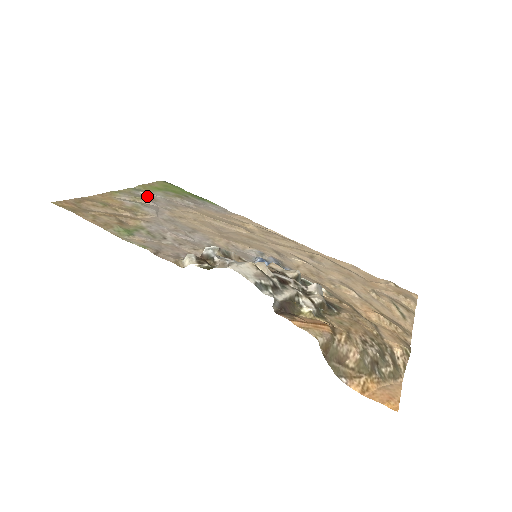
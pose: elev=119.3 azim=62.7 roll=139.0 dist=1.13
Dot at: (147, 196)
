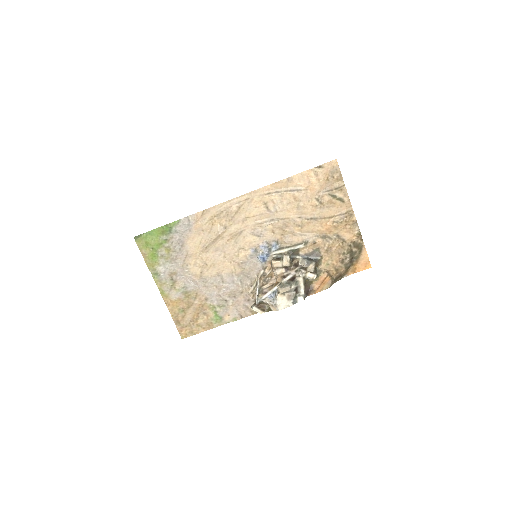
Dot at: (167, 274)
